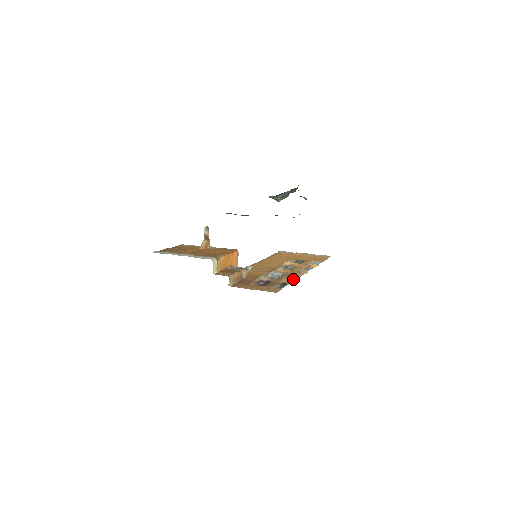
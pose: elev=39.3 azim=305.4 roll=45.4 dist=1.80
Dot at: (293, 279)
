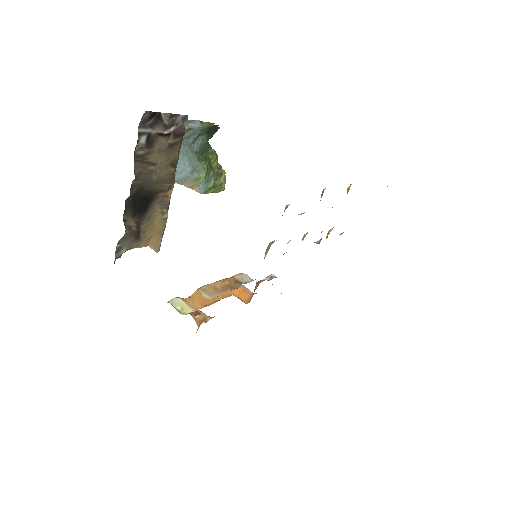
Dot at: occluded
